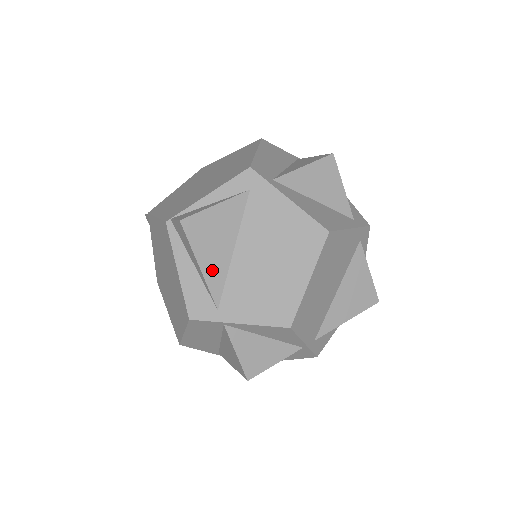
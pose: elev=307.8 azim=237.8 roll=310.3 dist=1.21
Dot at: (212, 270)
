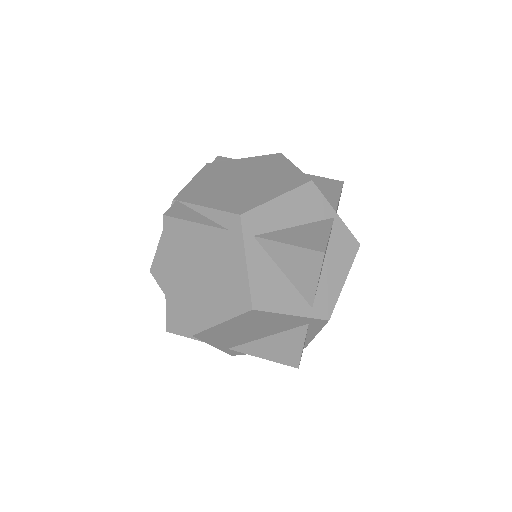
Dot at: (173, 259)
